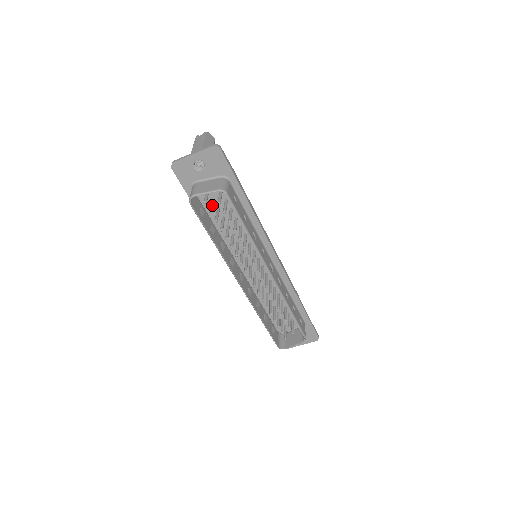
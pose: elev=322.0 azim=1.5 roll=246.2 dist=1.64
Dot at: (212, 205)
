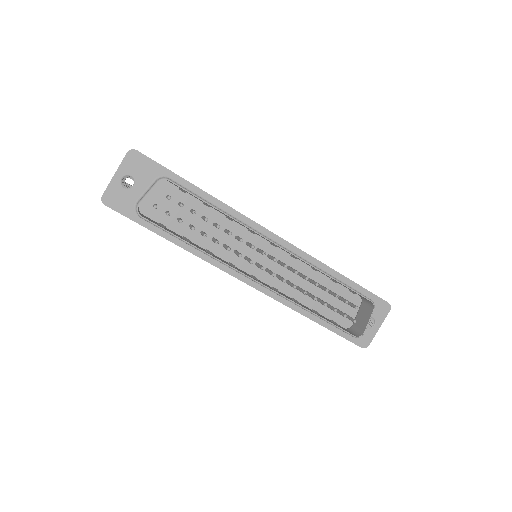
Dot at: occluded
